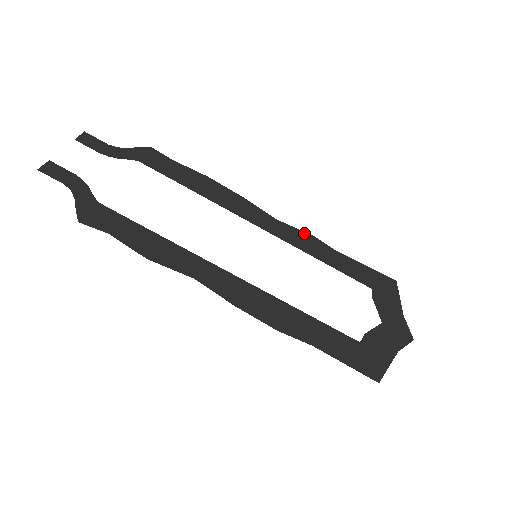
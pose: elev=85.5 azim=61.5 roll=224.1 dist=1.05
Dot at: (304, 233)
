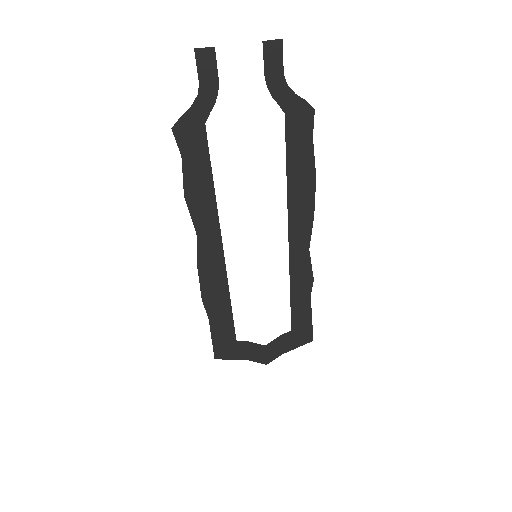
Dot at: (311, 272)
